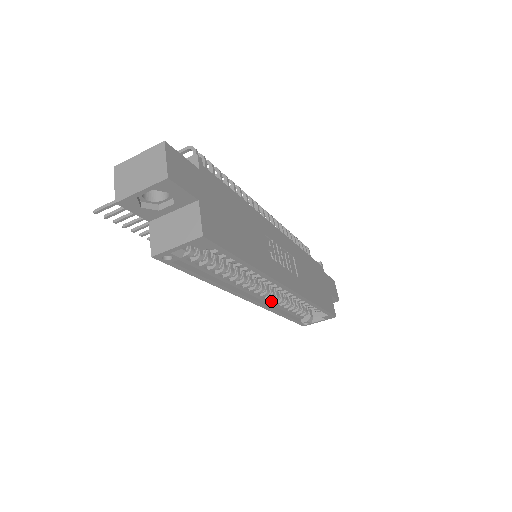
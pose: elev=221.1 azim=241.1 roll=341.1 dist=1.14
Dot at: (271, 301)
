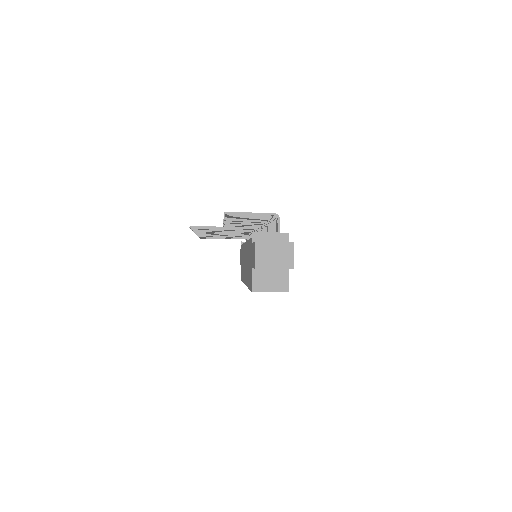
Dot at: occluded
